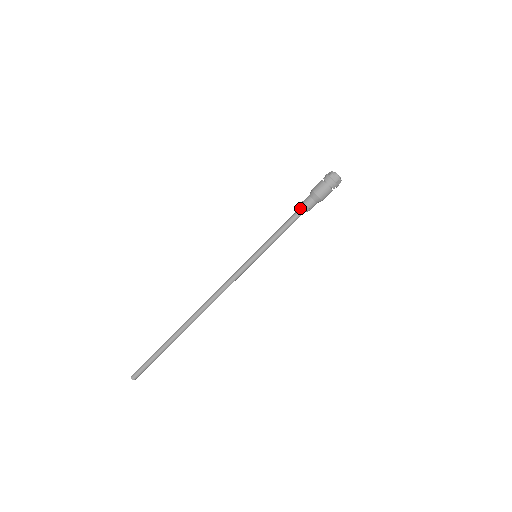
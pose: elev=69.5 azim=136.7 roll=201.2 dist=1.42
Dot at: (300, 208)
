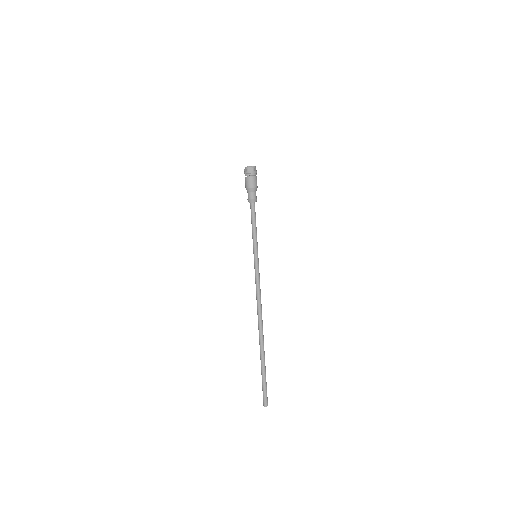
Dot at: (251, 204)
